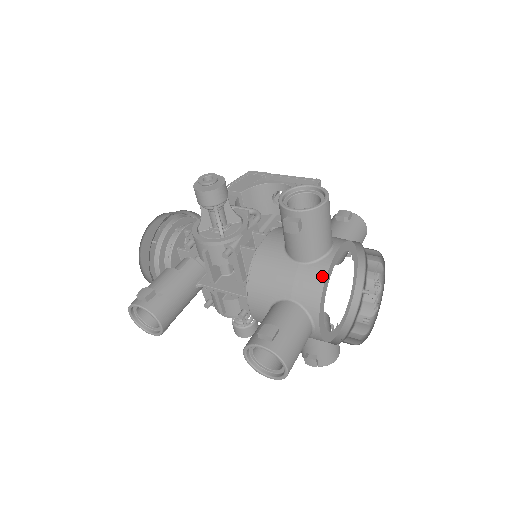
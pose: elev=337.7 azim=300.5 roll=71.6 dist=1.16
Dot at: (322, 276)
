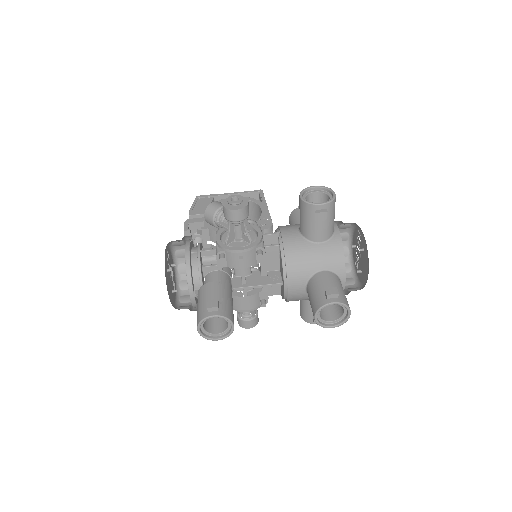
Dot at: (340, 246)
